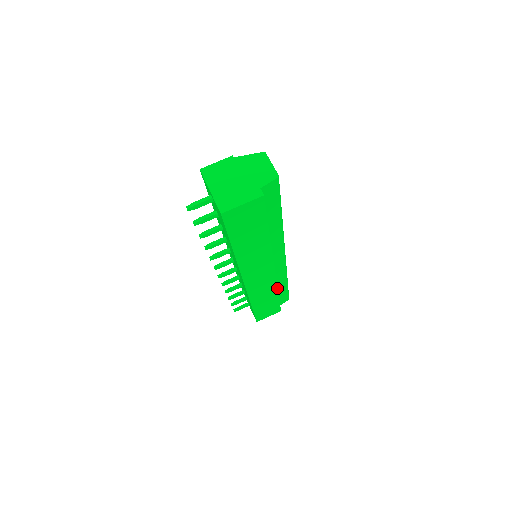
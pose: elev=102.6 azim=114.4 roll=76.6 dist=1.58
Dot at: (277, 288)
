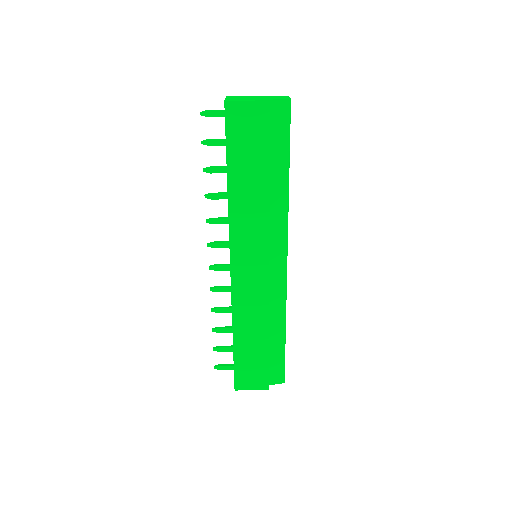
Dot at: (268, 319)
